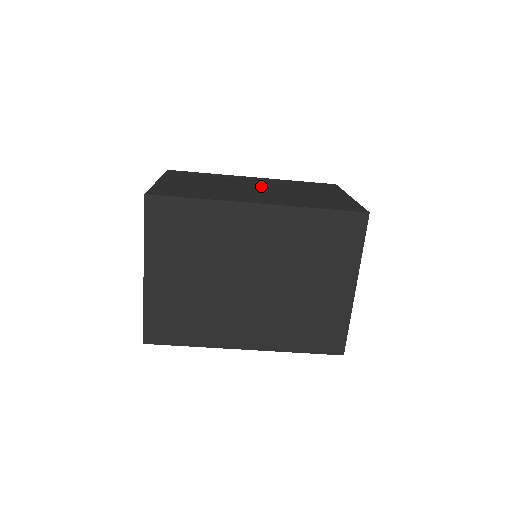
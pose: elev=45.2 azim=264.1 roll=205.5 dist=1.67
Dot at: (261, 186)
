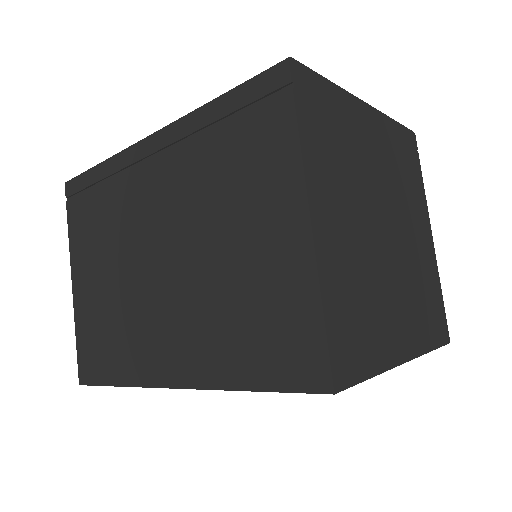
Dot at: (164, 232)
